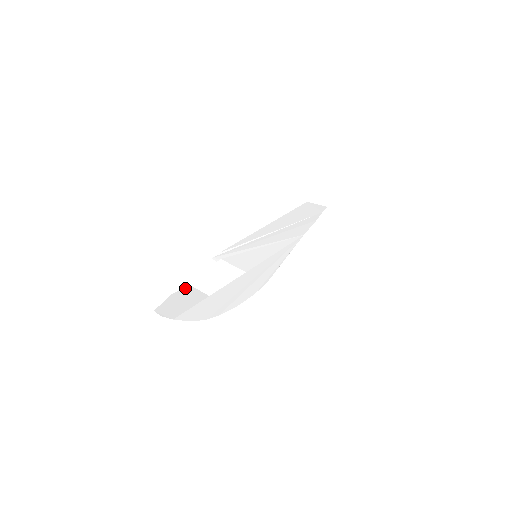
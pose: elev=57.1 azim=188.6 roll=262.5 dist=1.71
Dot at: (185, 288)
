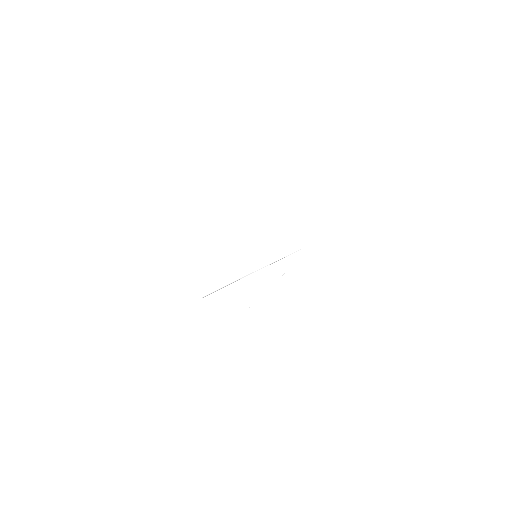
Dot at: (184, 272)
